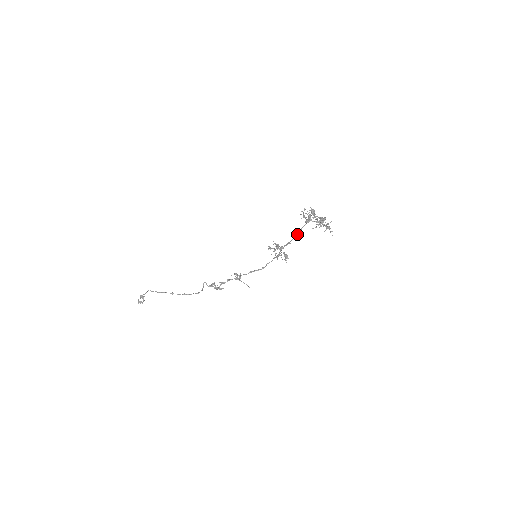
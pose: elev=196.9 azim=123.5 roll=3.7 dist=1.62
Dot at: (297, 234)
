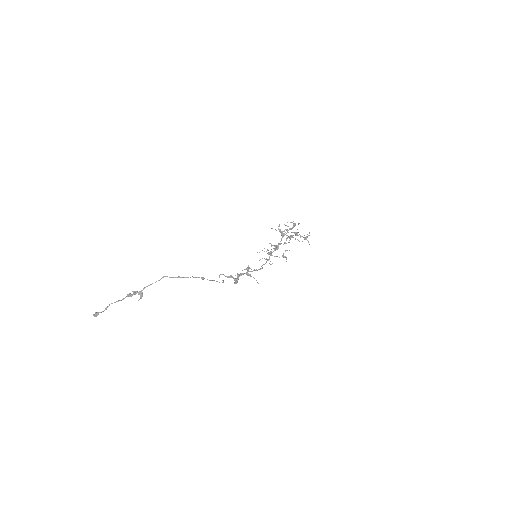
Dot at: (280, 243)
